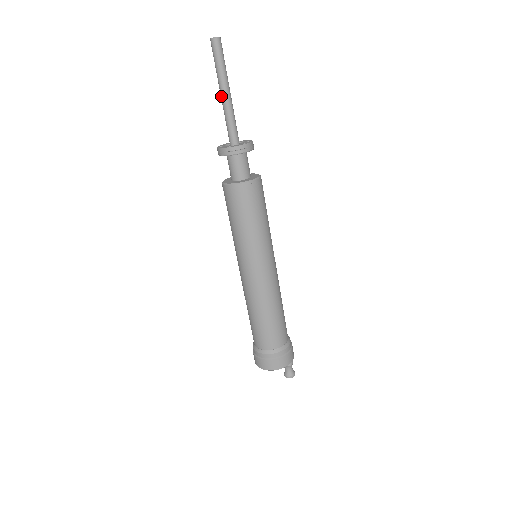
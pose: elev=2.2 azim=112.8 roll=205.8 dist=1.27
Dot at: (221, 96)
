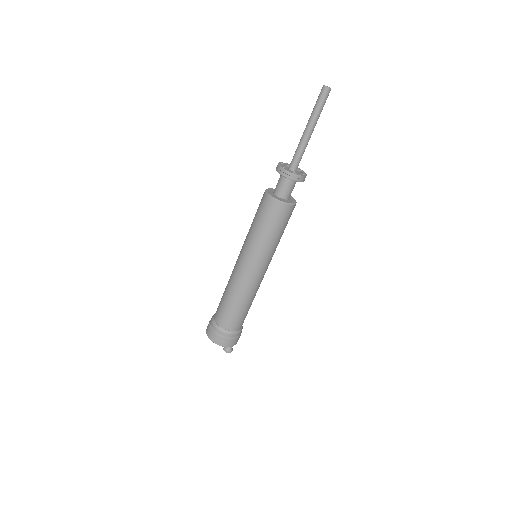
Dot at: (307, 131)
